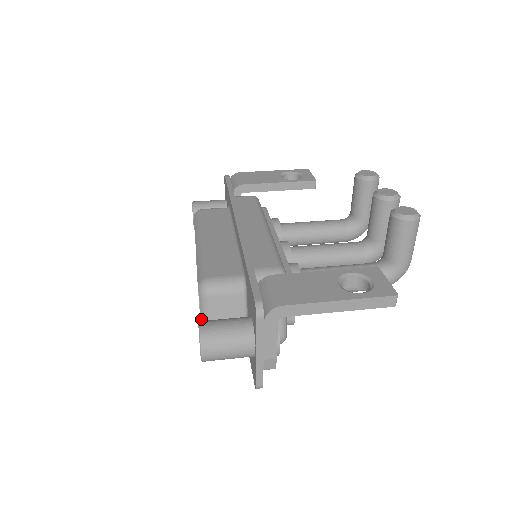
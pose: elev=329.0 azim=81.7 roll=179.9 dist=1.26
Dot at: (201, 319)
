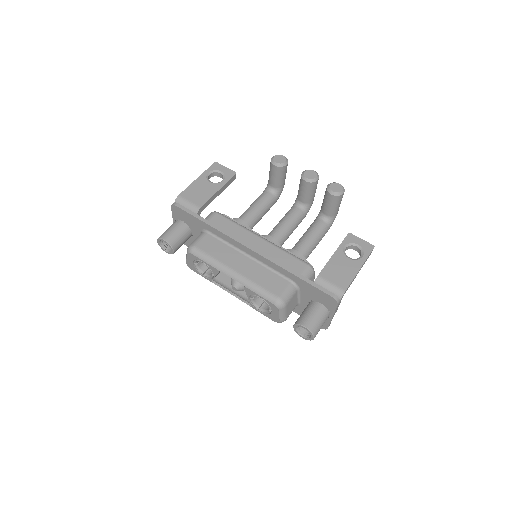
Dot at: (280, 319)
